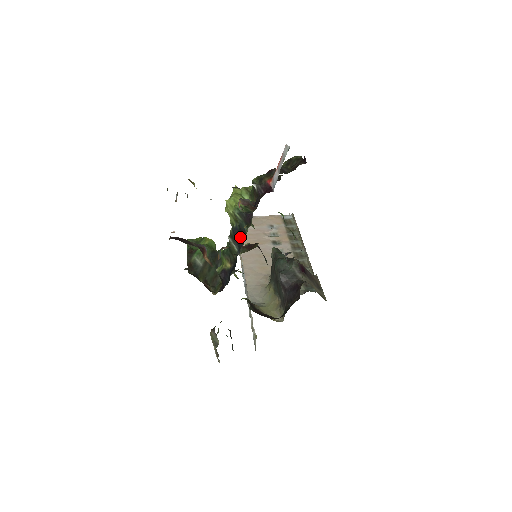
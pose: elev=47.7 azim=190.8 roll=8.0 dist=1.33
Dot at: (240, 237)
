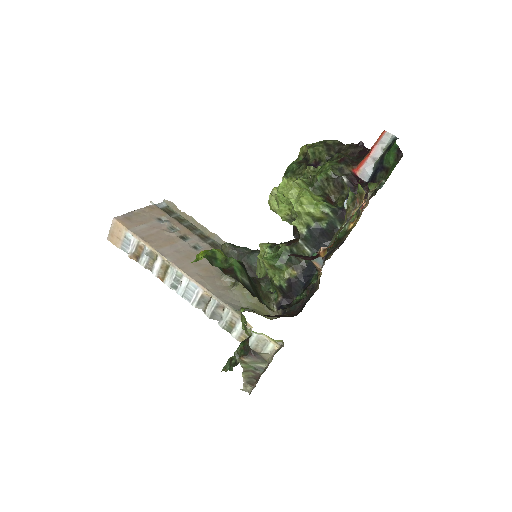
Dot at: (325, 237)
